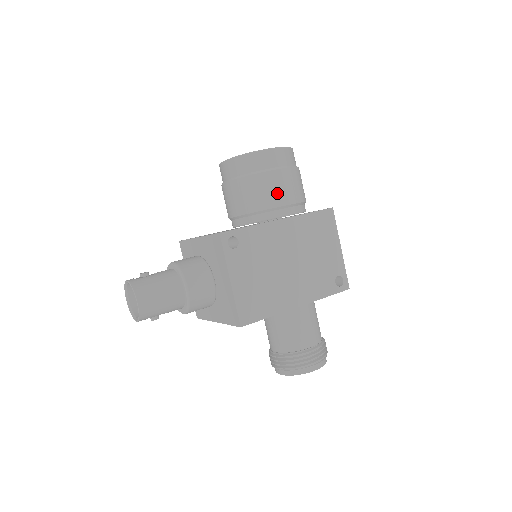
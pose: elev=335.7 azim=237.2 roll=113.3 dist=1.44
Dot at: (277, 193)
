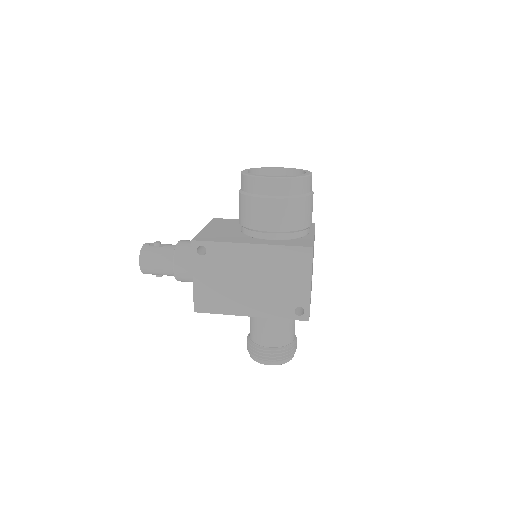
Dot at: (262, 218)
